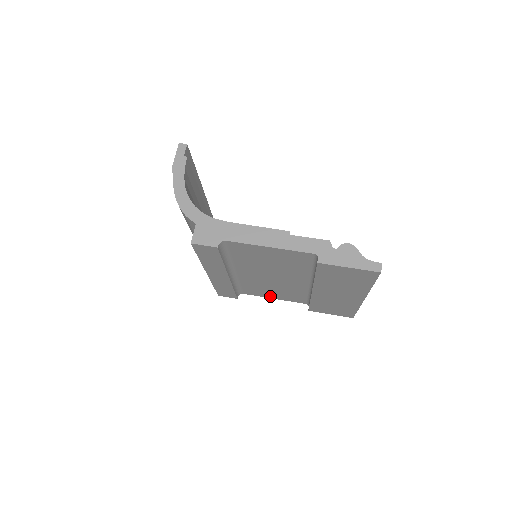
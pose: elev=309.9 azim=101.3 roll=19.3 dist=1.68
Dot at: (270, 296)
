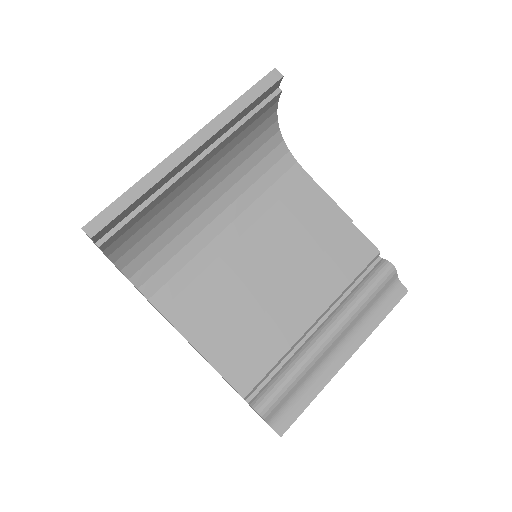
Dot at: occluded
